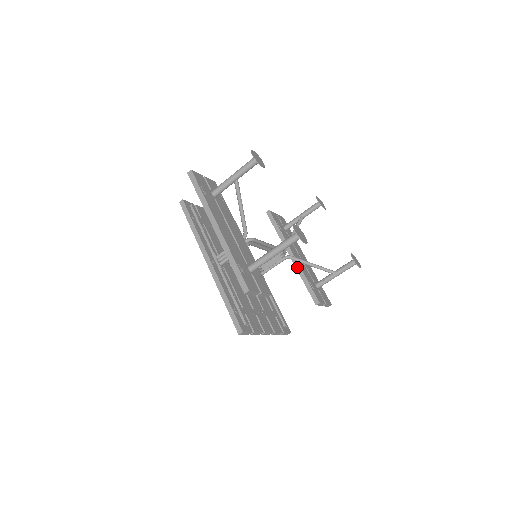
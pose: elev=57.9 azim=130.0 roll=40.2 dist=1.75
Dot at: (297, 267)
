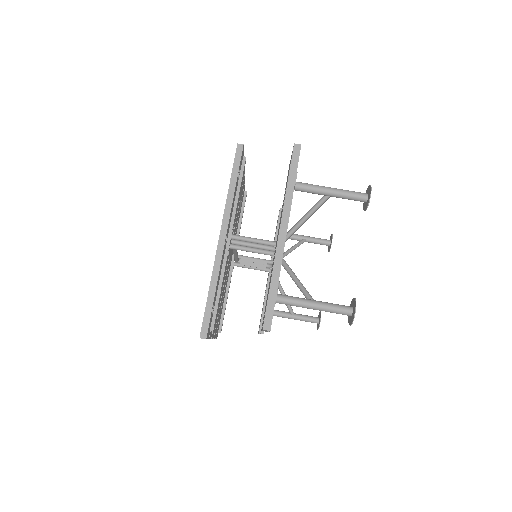
Dot at: occluded
